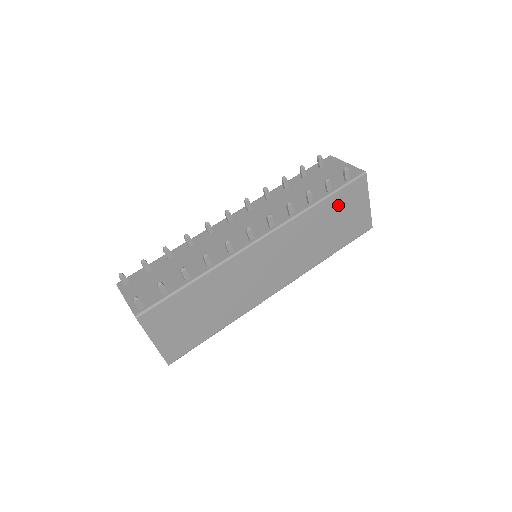
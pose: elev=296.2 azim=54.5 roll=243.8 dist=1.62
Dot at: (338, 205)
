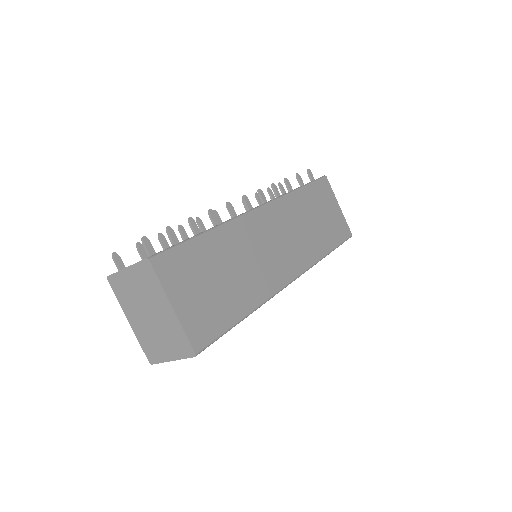
Dot at: (315, 198)
